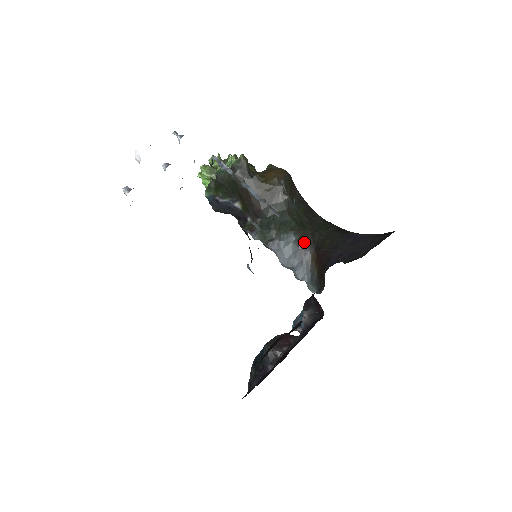
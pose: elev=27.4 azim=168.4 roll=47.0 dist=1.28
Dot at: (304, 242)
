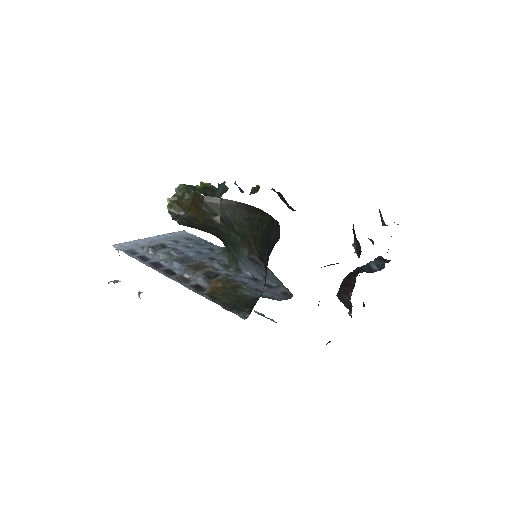
Dot at: (253, 256)
